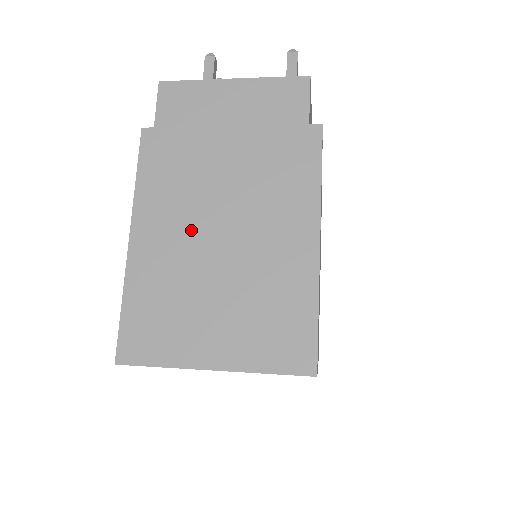
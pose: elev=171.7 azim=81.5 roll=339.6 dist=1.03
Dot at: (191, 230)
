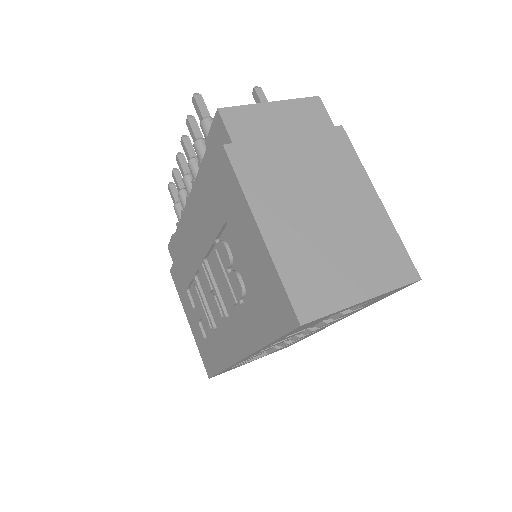
Dot at: (300, 211)
